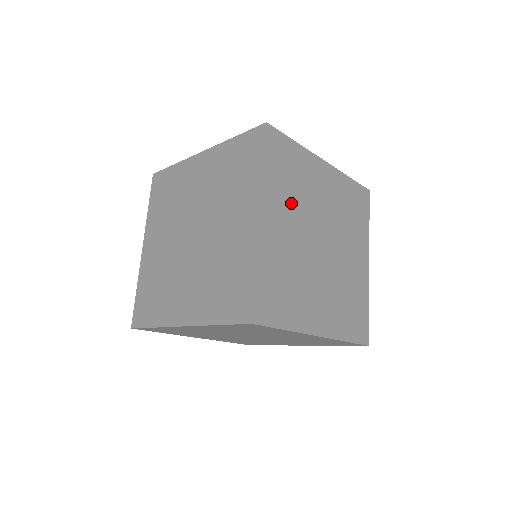
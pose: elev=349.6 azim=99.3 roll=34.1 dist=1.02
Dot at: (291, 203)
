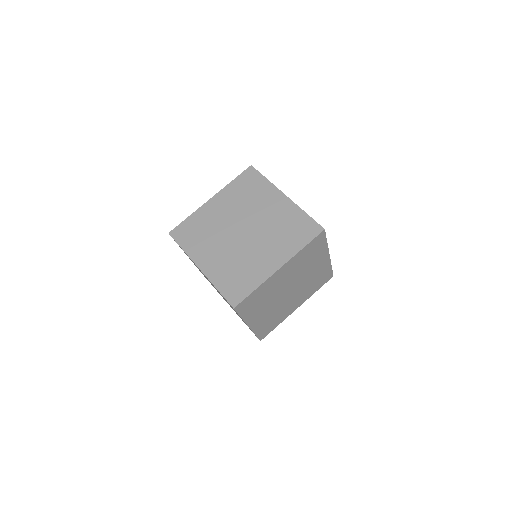
Dot at: occluded
